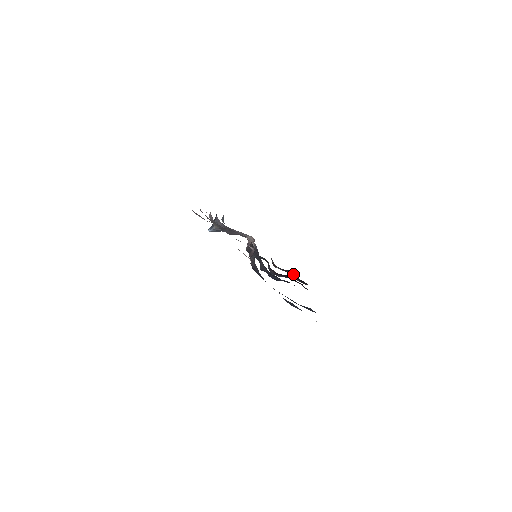
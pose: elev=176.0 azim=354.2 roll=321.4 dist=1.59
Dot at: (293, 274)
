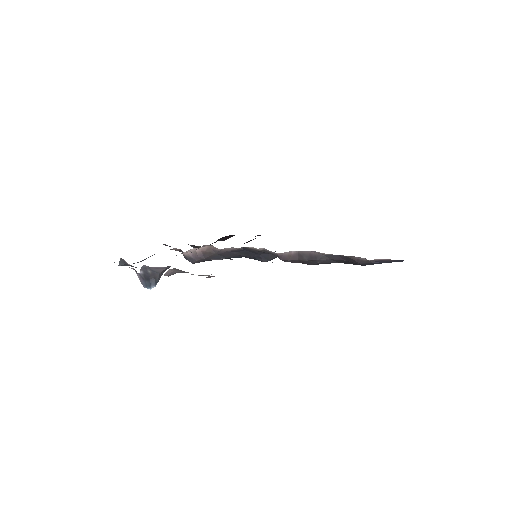
Dot at: (225, 237)
